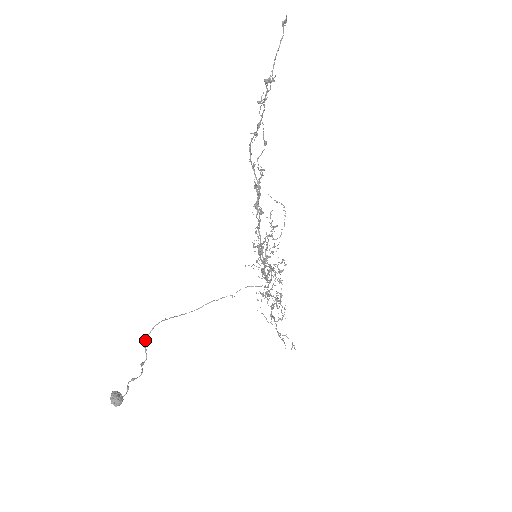
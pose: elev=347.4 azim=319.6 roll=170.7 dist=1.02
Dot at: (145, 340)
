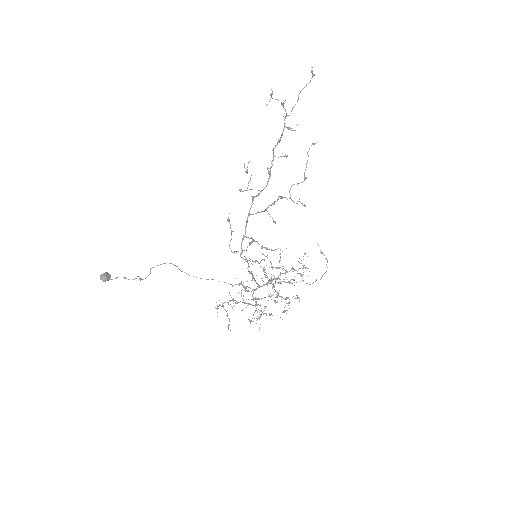
Dot at: occluded
